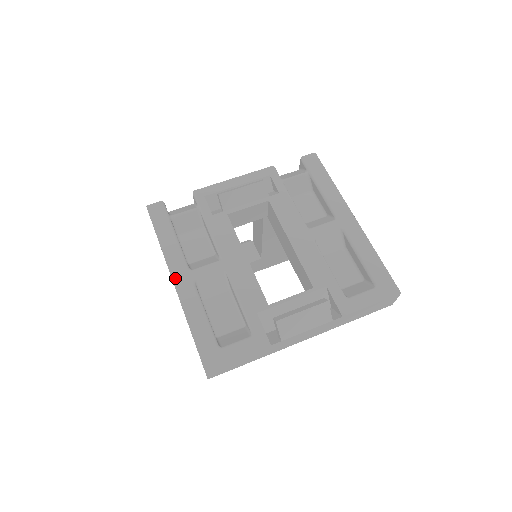
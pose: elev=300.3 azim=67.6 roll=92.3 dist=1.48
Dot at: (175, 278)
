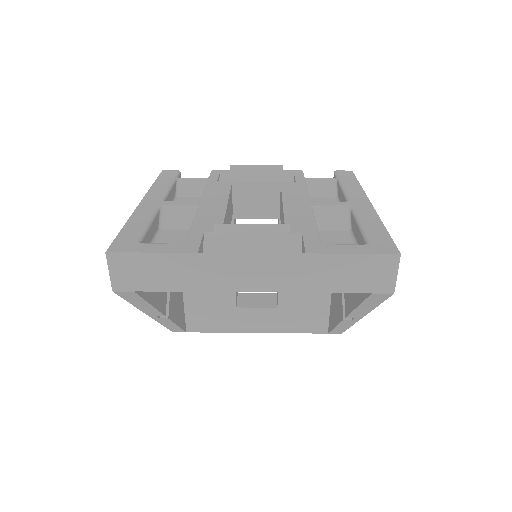
Dot at: (144, 201)
